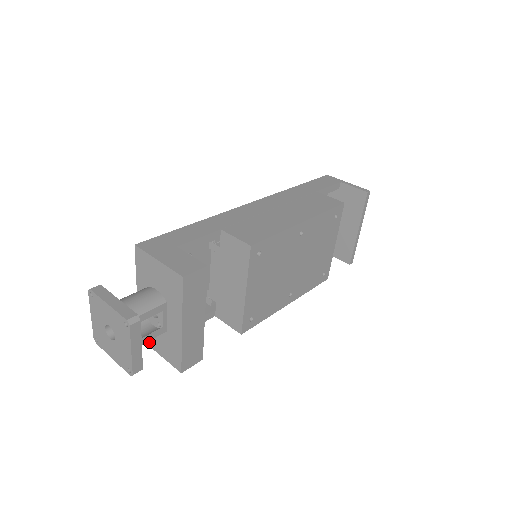
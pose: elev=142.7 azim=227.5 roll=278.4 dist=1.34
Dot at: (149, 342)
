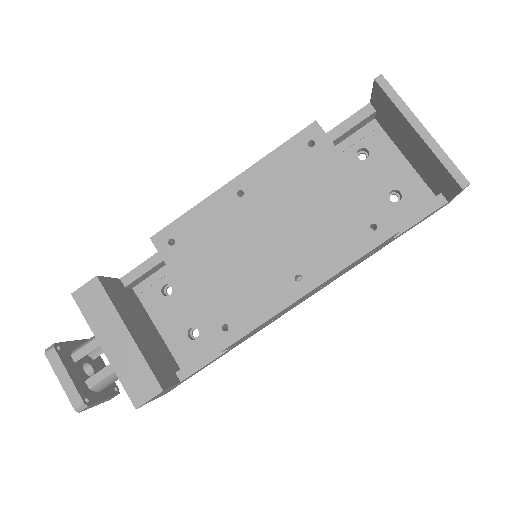
Dot at: occluded
